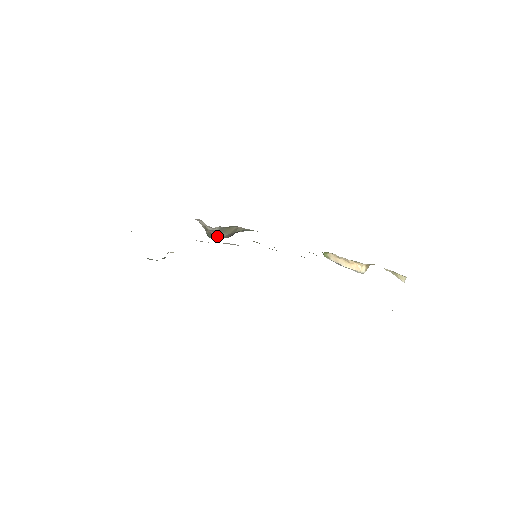
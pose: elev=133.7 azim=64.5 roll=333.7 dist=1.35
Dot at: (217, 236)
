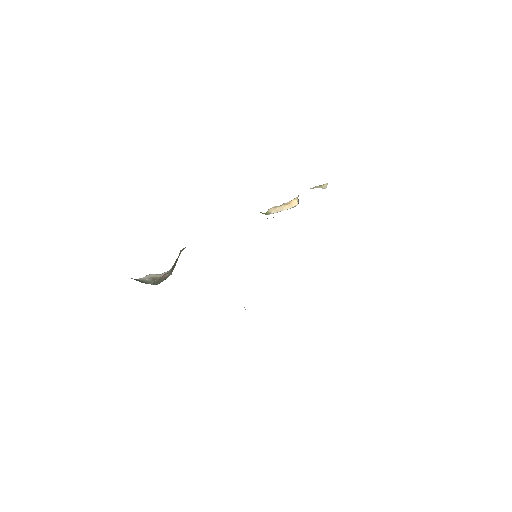
Dot at: (168, 276)
